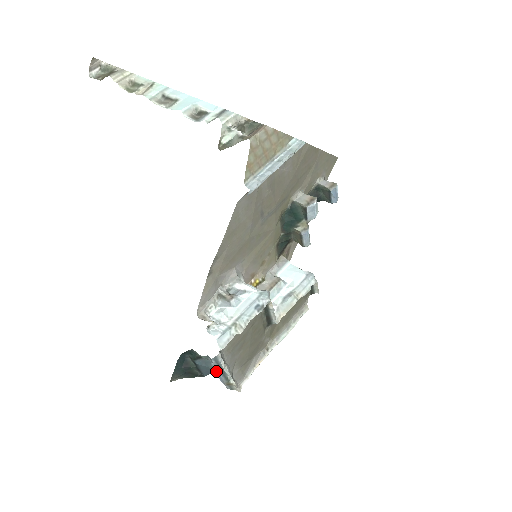
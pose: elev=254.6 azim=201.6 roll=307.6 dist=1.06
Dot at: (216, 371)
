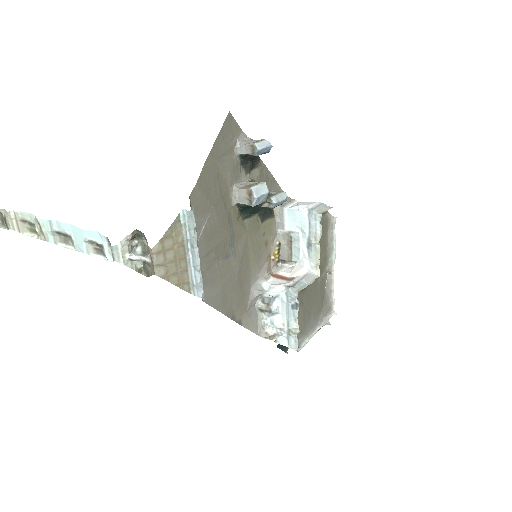
Dot at: occluded
